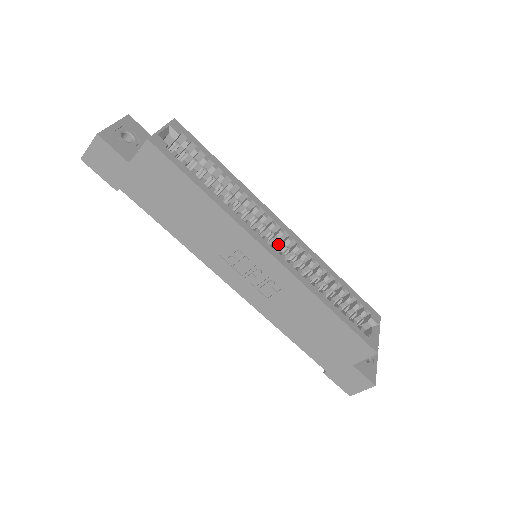
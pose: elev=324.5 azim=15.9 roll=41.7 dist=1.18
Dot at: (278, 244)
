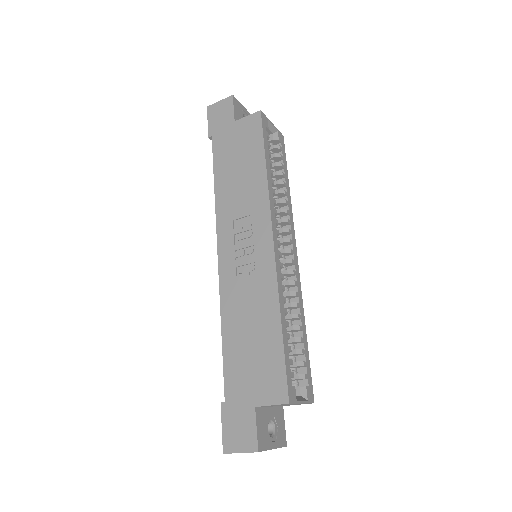
Dot at: (281, 259)
